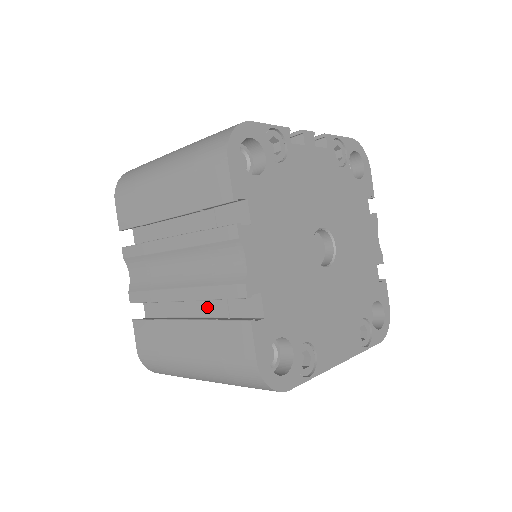
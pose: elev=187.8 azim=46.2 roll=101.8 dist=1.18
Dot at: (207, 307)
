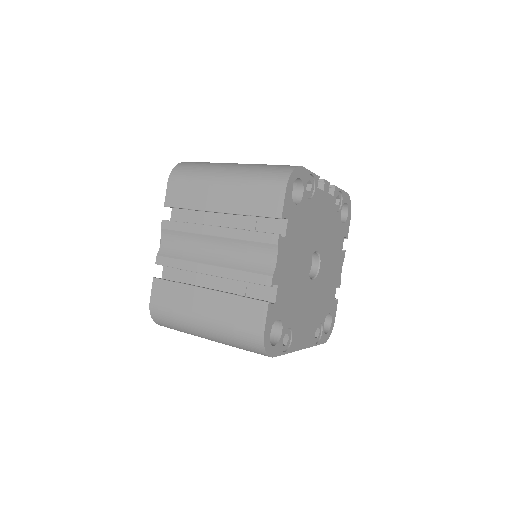
Dot at: (227, 284)
